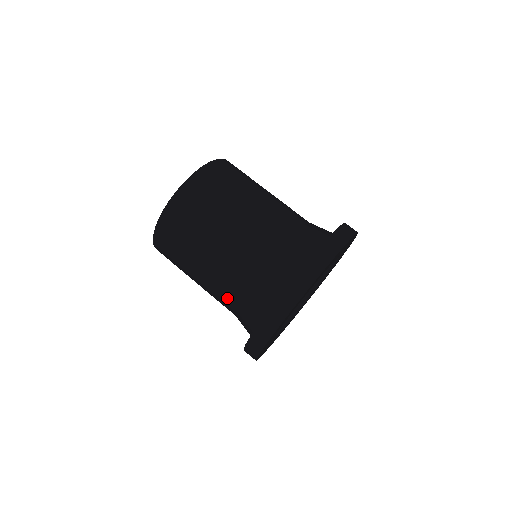
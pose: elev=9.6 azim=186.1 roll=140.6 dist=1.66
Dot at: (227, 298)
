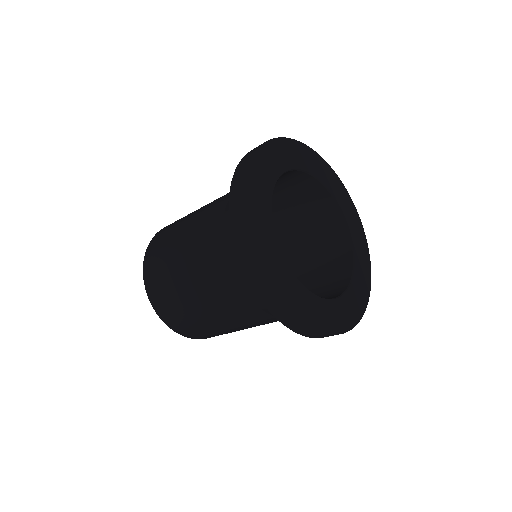
Dot at: (216, 260)
